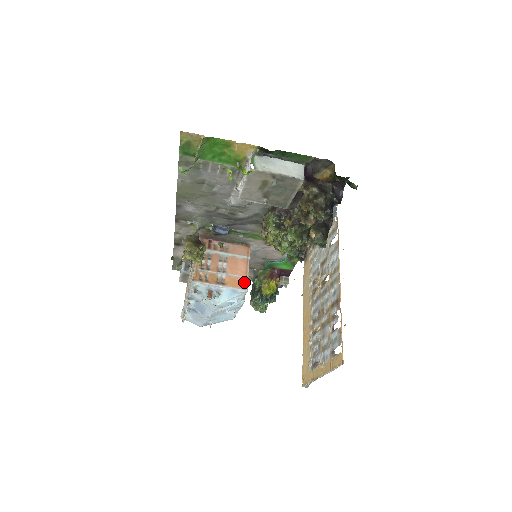
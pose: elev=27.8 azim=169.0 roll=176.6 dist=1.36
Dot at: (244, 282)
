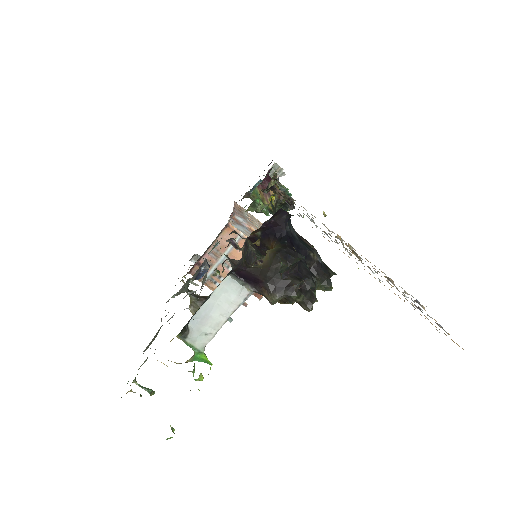
Dot at: occluded
